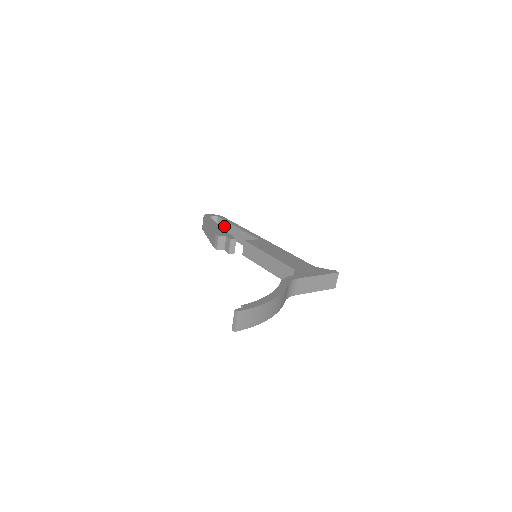
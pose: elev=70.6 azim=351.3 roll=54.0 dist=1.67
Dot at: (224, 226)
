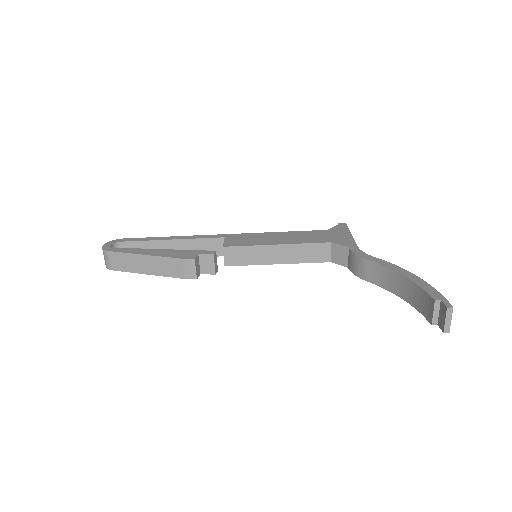
Dot at: occluded
